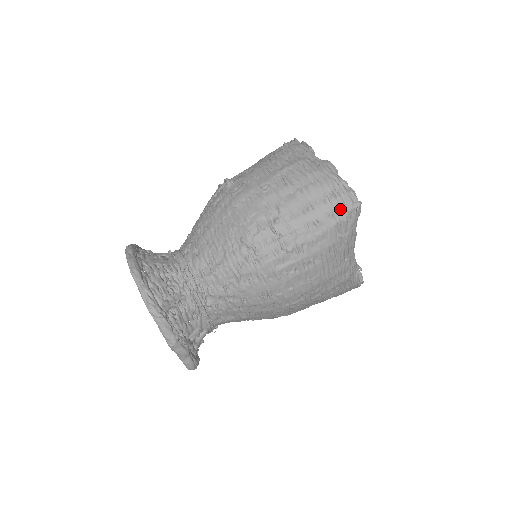
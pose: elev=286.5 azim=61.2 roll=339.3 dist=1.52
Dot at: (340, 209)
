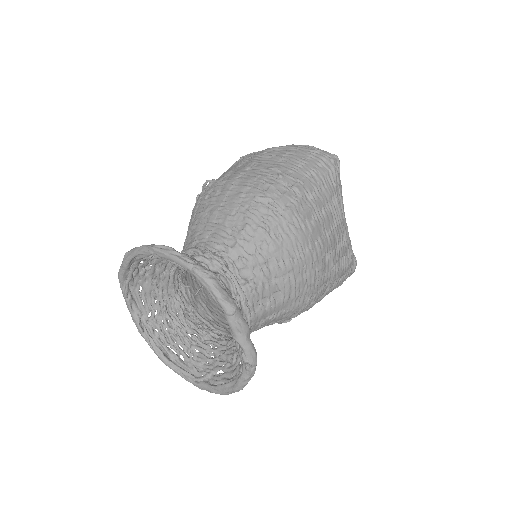
Dot at: (326, 159)
